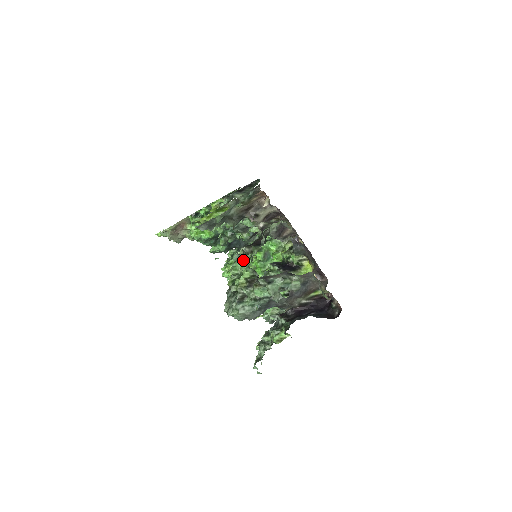
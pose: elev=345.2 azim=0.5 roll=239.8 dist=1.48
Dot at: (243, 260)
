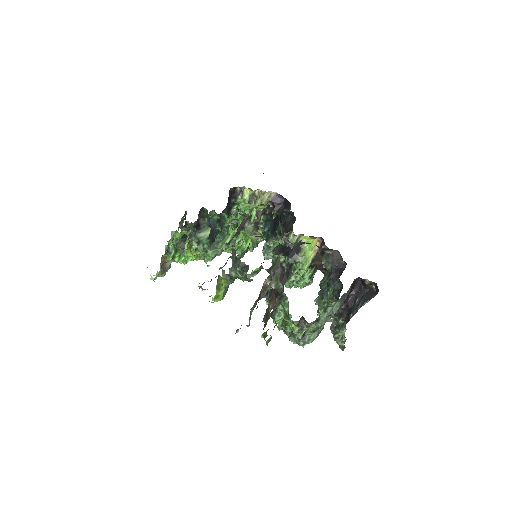
Dot at: (278, 312)
